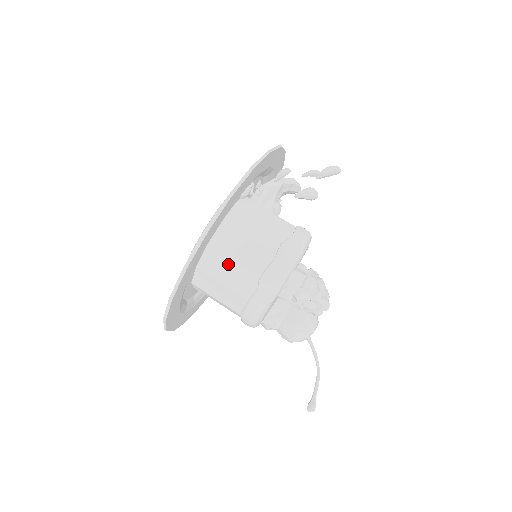
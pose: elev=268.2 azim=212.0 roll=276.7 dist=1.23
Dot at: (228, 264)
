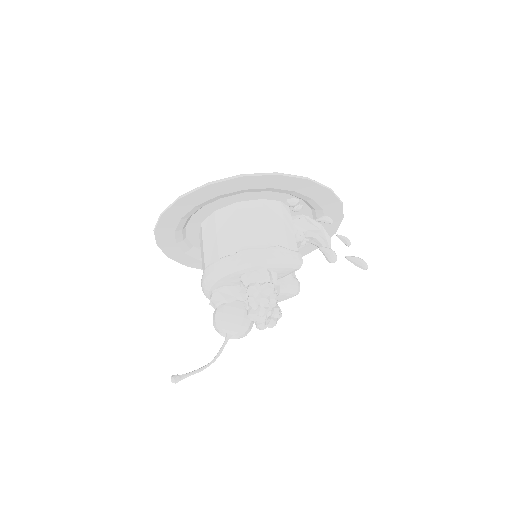
Dot at: (234, 225)
